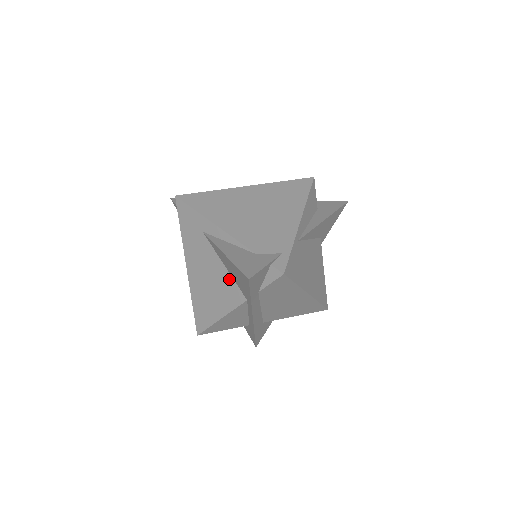
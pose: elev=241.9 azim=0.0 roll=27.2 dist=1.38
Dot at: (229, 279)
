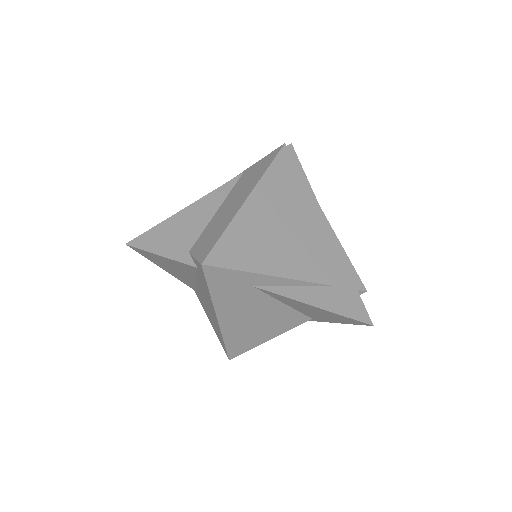
Dot at: (290, 312)
